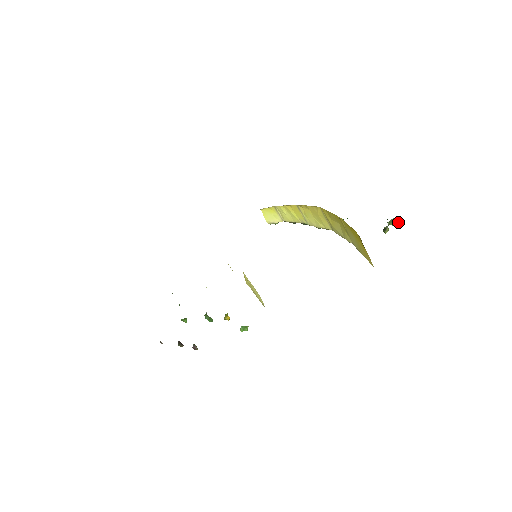
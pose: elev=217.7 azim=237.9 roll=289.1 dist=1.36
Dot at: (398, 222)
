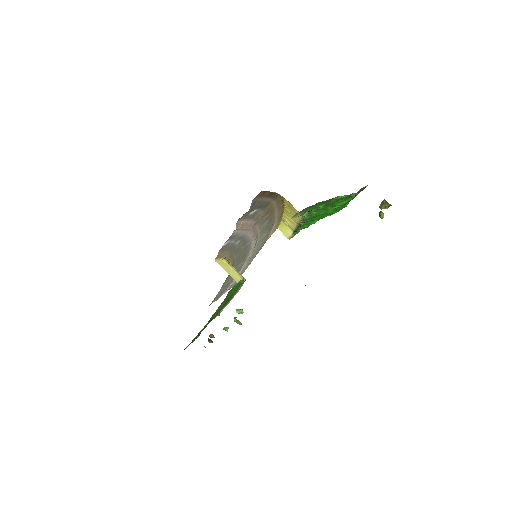
Dot at: (387, 203)
